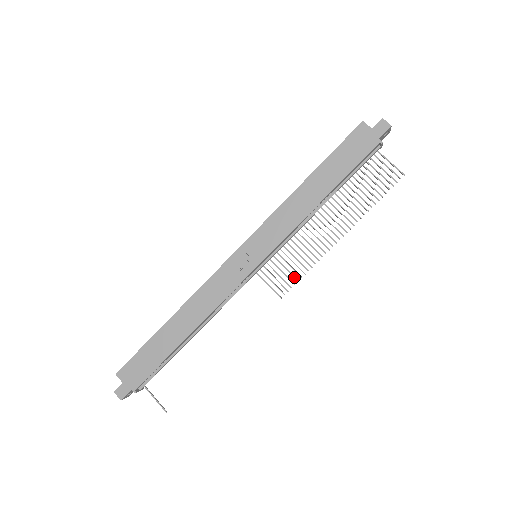
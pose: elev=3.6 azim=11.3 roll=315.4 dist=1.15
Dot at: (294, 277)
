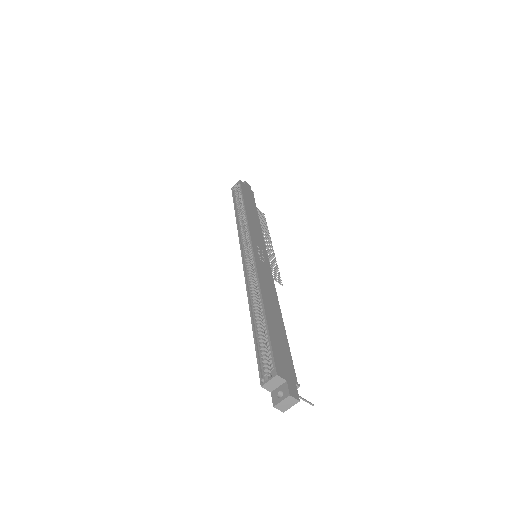
Dot at: (277, 270)
